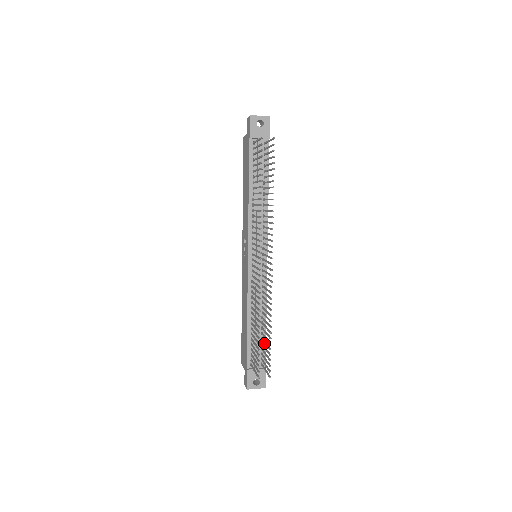
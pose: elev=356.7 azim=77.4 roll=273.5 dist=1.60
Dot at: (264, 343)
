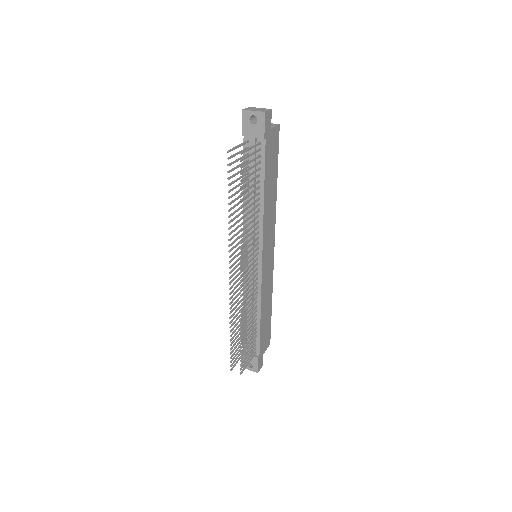
Dot at: (258, 336)
